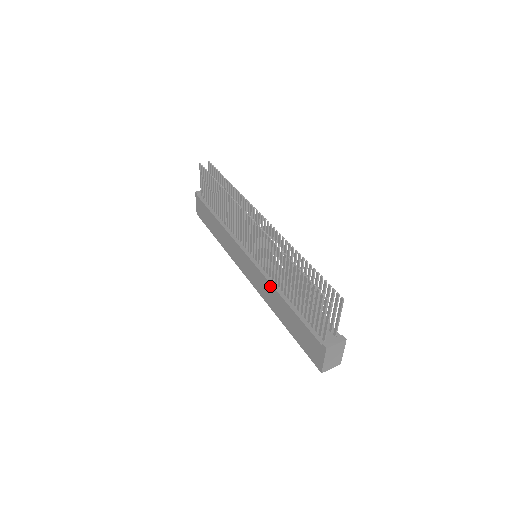
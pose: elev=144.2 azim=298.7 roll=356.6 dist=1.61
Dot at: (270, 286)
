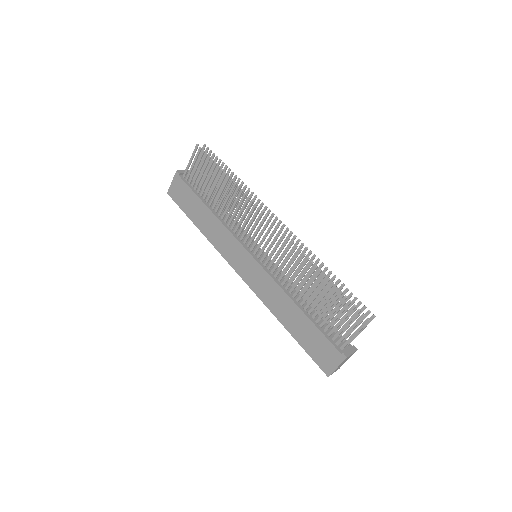
Dot at: (280, 290)
